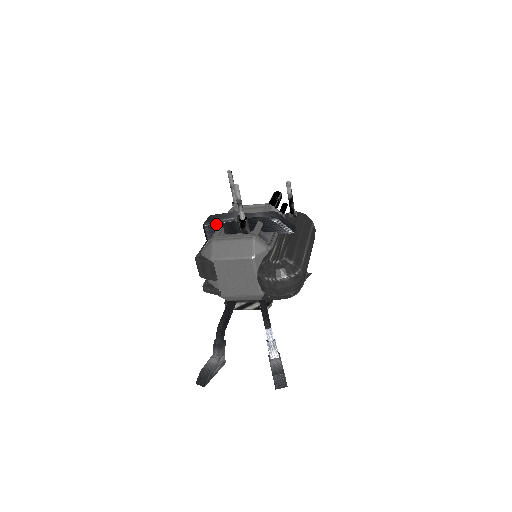
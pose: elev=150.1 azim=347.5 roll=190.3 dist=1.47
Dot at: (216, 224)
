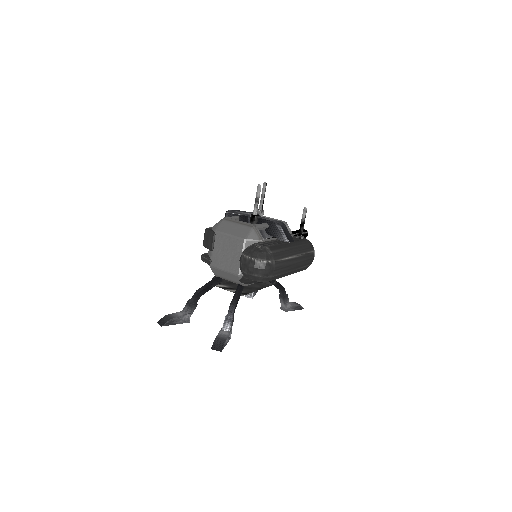
Dot at: (235, 214)
